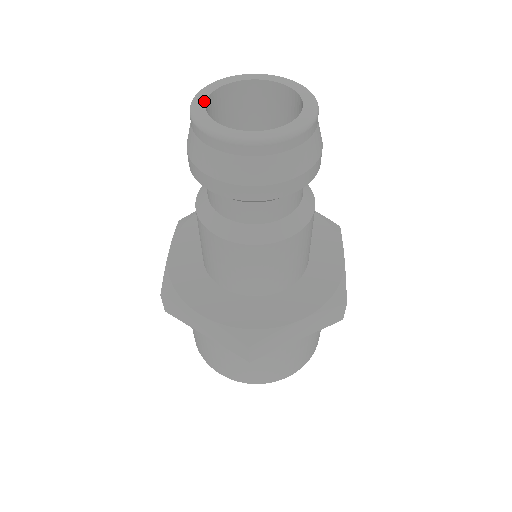
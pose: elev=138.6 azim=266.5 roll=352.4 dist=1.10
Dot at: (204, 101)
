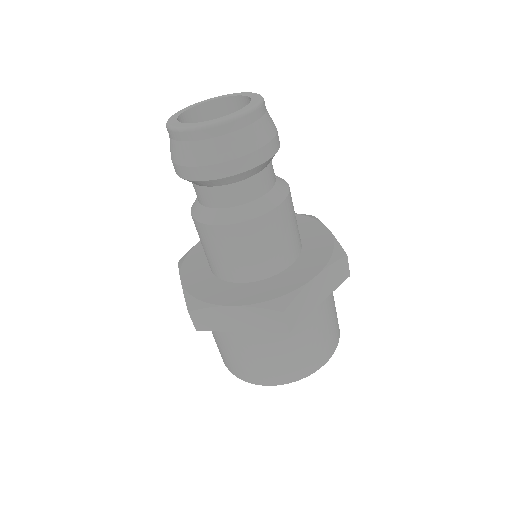
Dot at: (192, 107)
